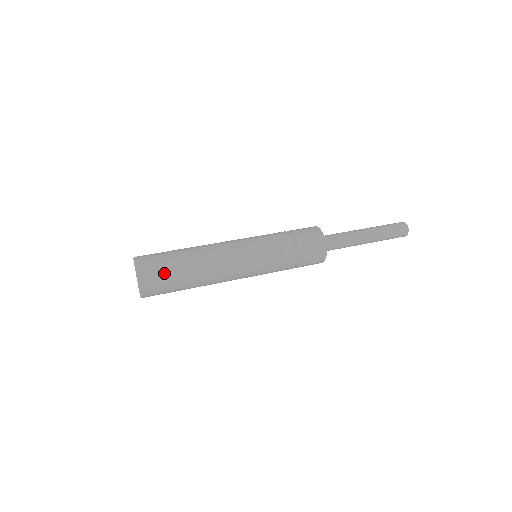
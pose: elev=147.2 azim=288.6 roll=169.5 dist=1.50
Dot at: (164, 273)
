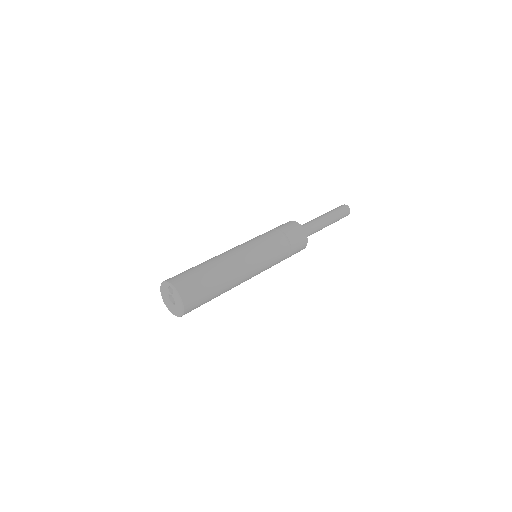
Dot at: (199, 287)
